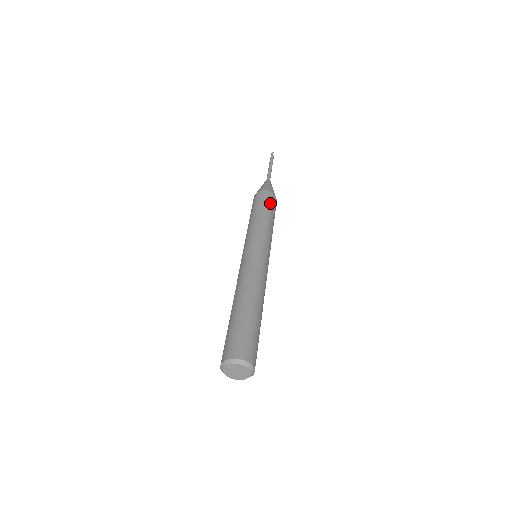
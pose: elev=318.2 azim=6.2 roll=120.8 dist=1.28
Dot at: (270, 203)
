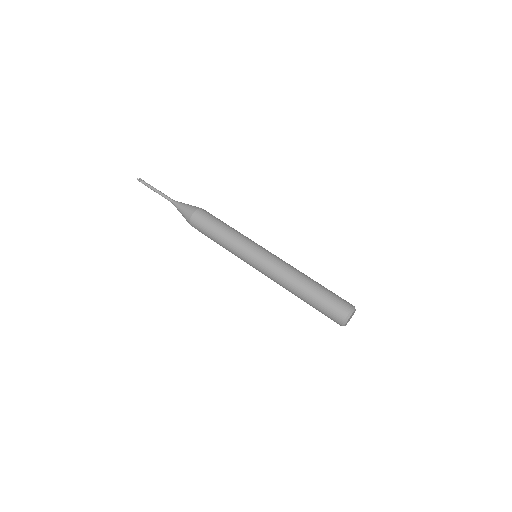
Dot at: (207, 220)
